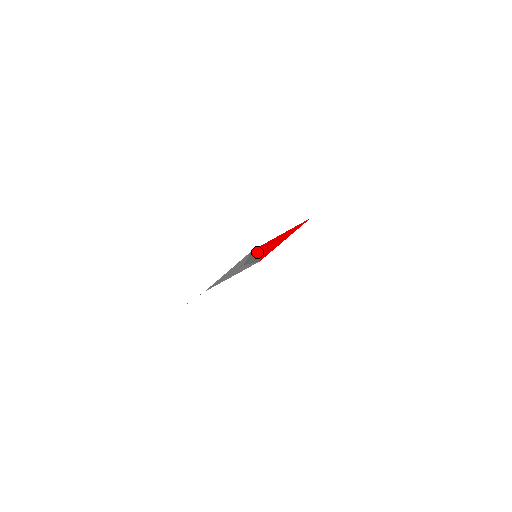
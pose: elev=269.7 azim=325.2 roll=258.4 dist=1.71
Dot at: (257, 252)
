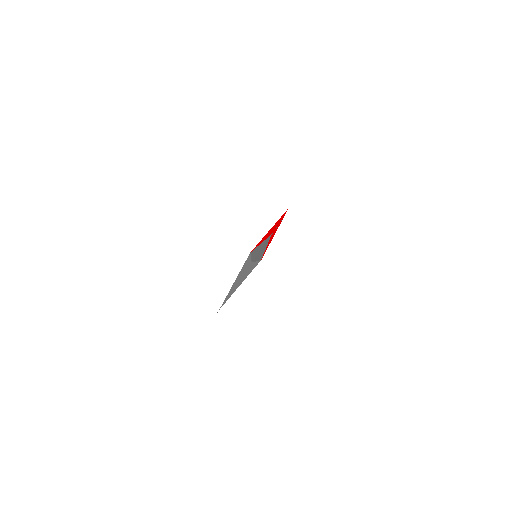
Dot at: occluded
